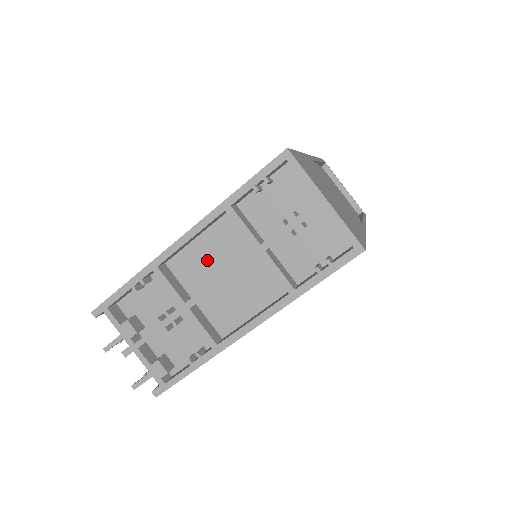
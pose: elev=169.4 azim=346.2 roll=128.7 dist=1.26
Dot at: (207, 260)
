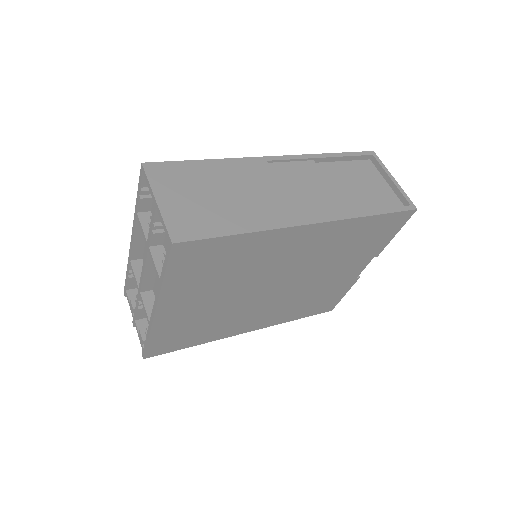
Dot at: occluded
